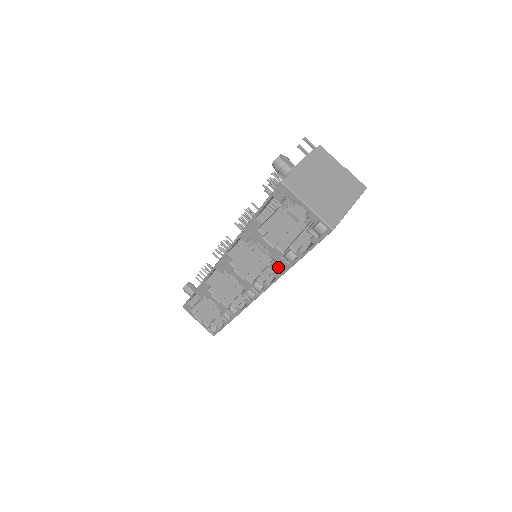
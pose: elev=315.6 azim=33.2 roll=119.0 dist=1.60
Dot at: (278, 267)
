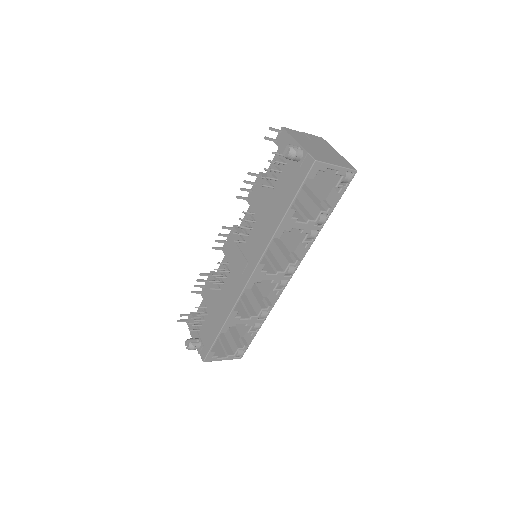
Dot at: (312, 236)
